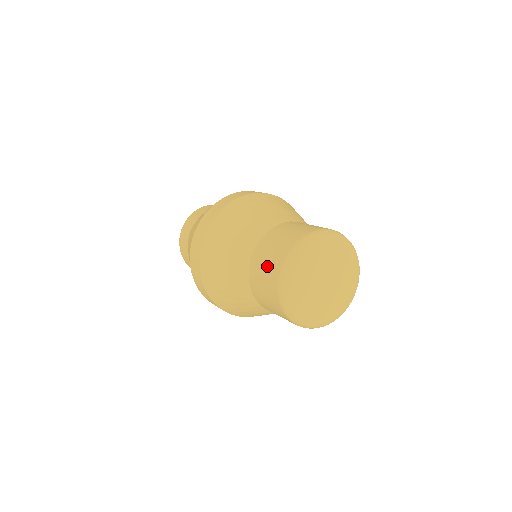
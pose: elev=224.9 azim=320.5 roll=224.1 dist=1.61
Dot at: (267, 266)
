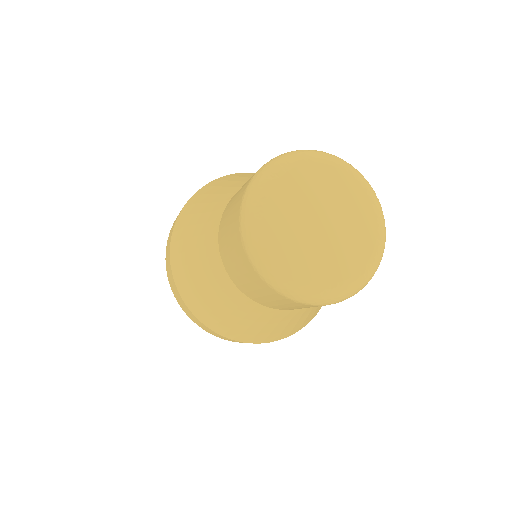
Dot at: (229, 227)
